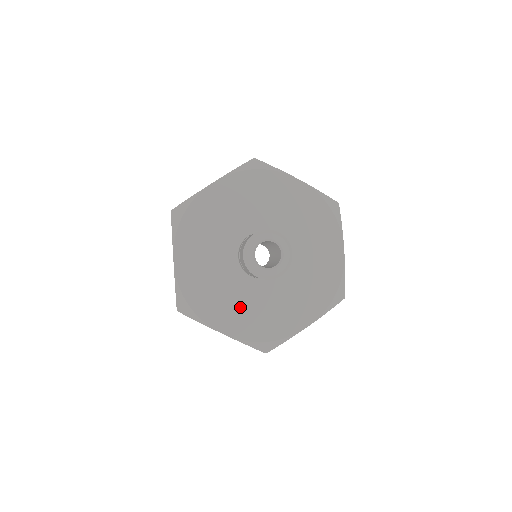
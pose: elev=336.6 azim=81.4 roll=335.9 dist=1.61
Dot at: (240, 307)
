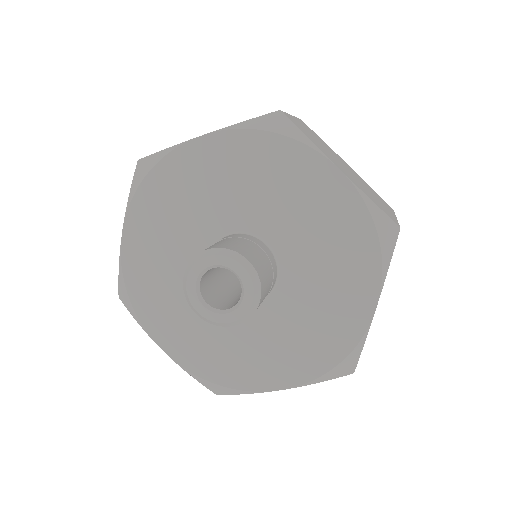
Dot at: (194, 327)
